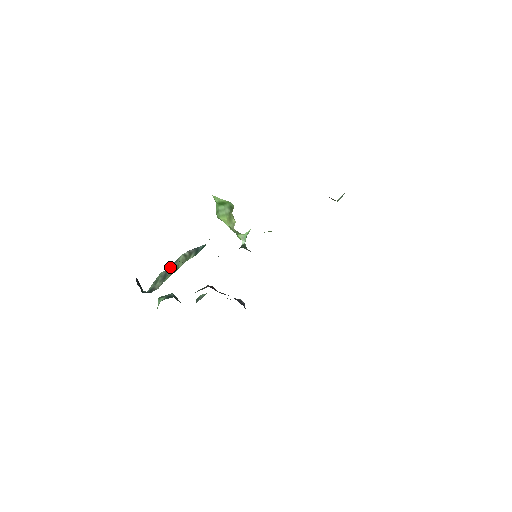
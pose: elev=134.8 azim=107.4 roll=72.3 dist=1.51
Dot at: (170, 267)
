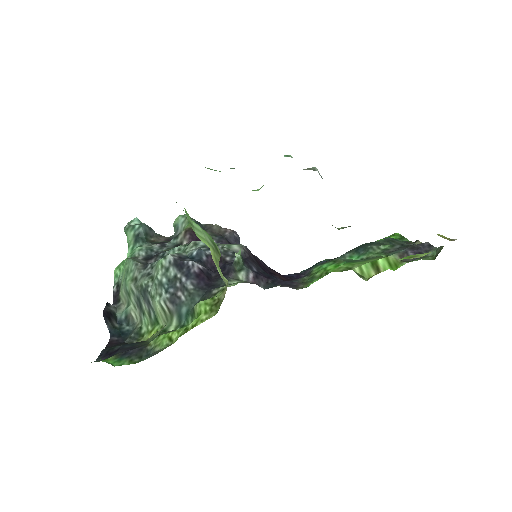
Dot at: (143, 297)
